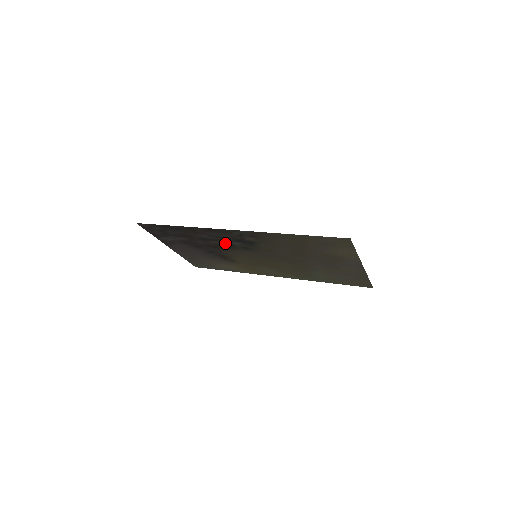
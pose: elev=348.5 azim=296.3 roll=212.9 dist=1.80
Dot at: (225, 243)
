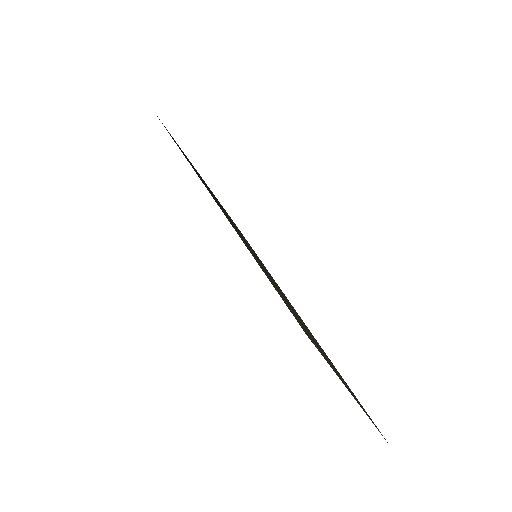
Dot at: occluded
